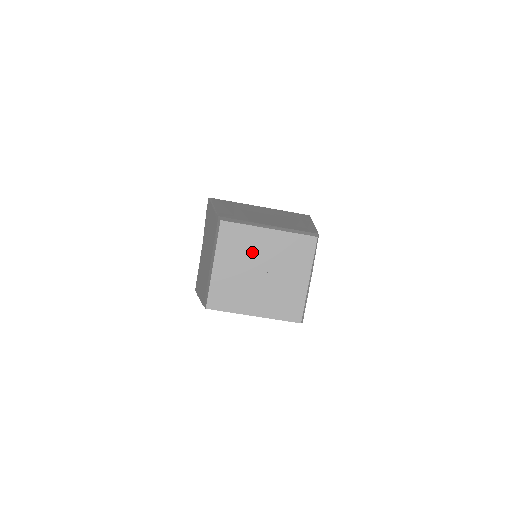
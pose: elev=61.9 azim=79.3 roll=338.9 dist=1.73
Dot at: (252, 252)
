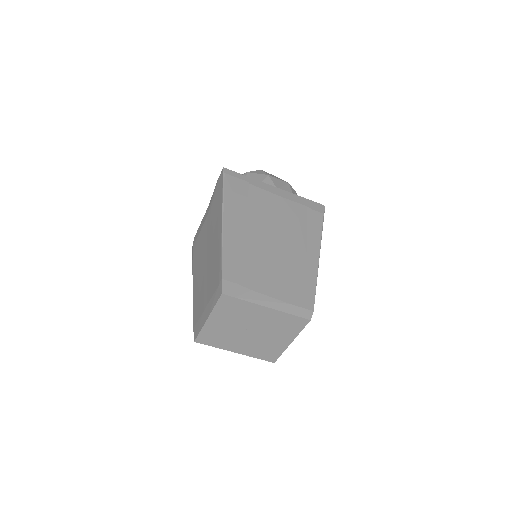
Dot at: (246, 318)
